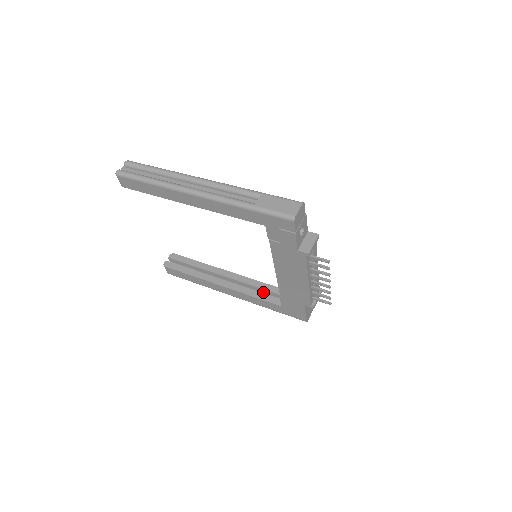
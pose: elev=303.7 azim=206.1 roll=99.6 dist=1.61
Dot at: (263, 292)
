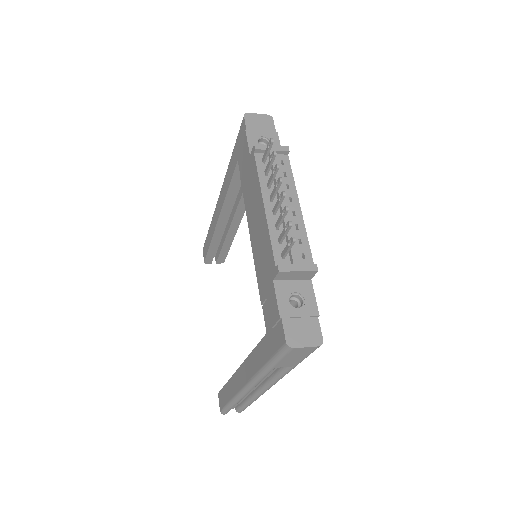
Dot at: occluded
